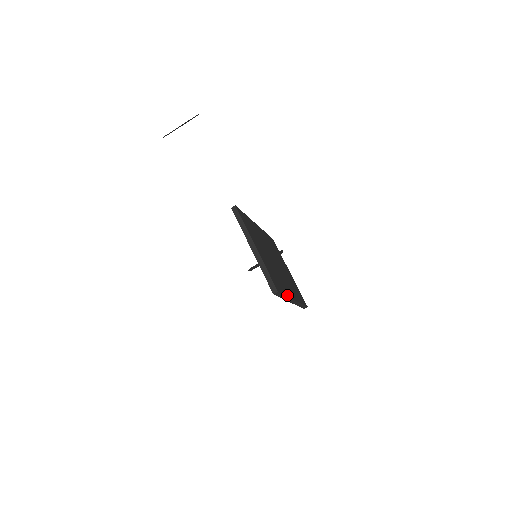
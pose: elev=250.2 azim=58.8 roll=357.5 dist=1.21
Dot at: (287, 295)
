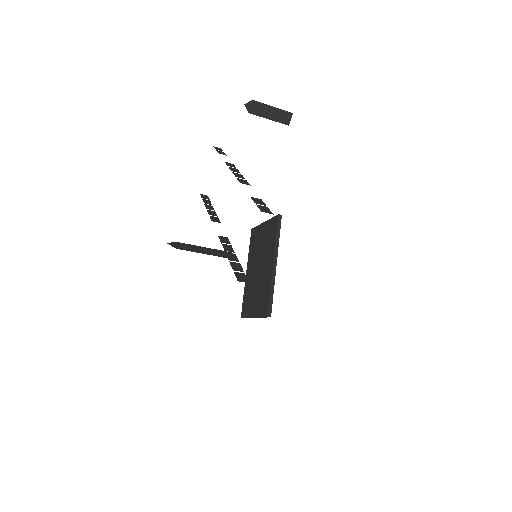
Dot at: occluded
